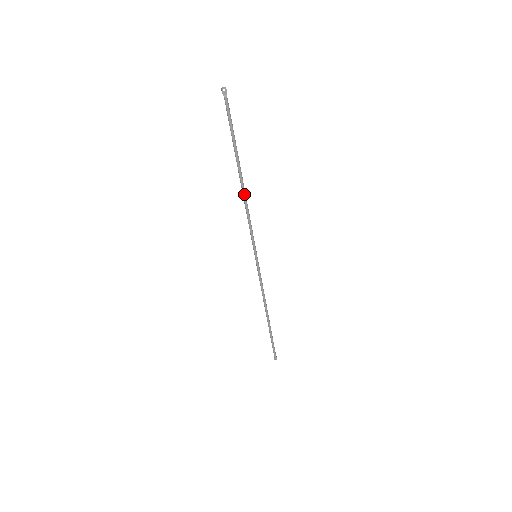
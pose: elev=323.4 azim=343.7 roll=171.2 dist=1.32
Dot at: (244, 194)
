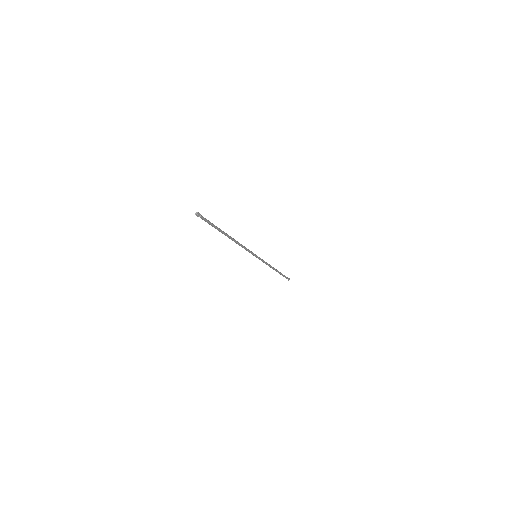
Dot at: (235, 242)
